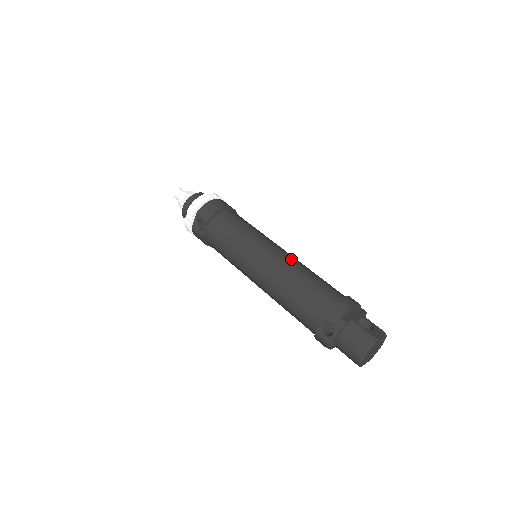
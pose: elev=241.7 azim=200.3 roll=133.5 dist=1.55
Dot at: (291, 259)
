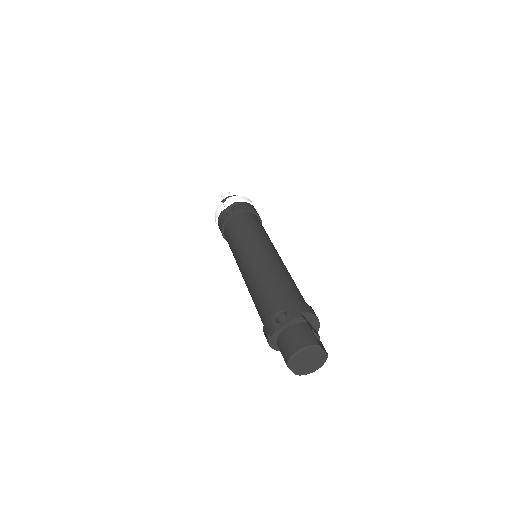
Dot at: (285, 266)
